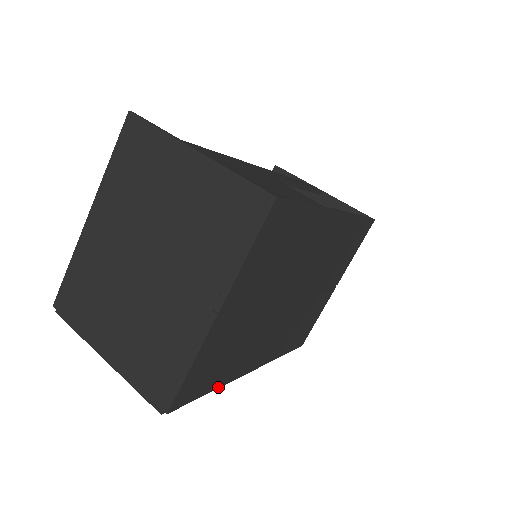
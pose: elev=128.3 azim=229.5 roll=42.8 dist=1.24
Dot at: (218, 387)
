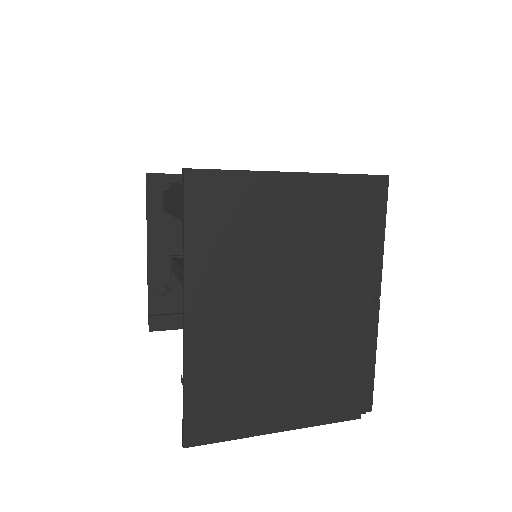
Dot at: occluded
